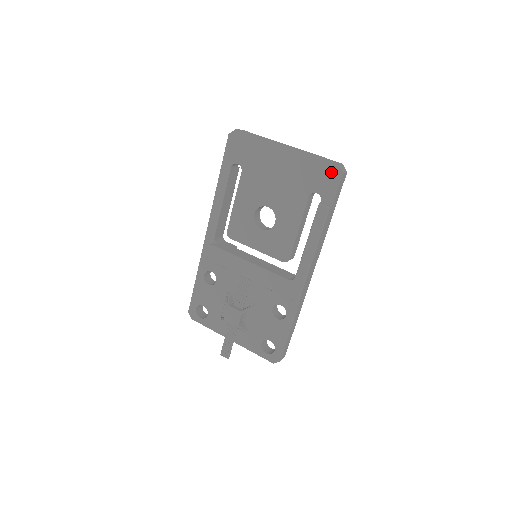
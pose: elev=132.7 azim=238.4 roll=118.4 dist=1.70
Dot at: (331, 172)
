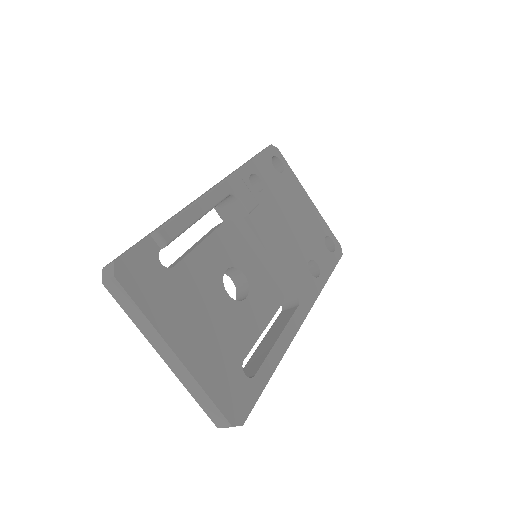
Dot at: occluded
